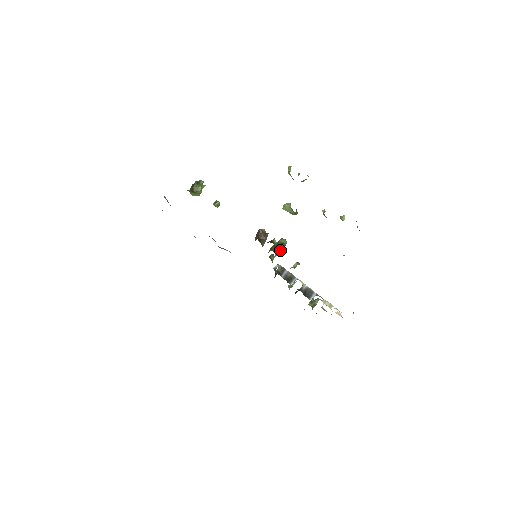
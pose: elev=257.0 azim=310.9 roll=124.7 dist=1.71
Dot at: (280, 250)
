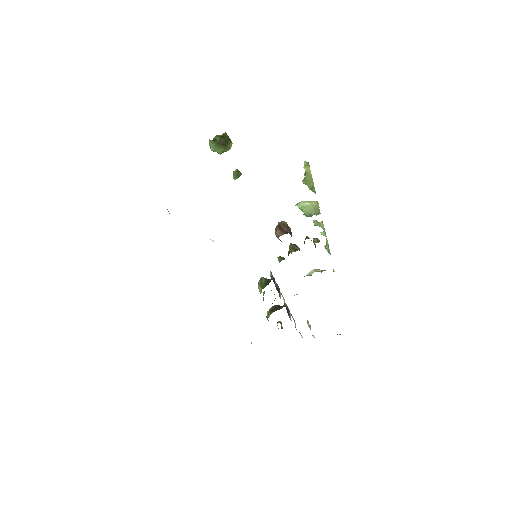
Dot at: occluded
